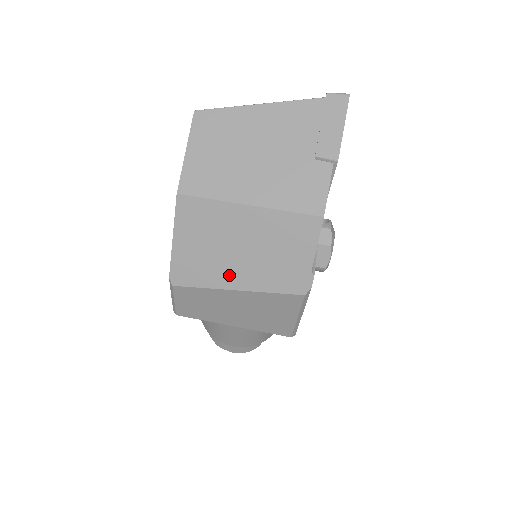
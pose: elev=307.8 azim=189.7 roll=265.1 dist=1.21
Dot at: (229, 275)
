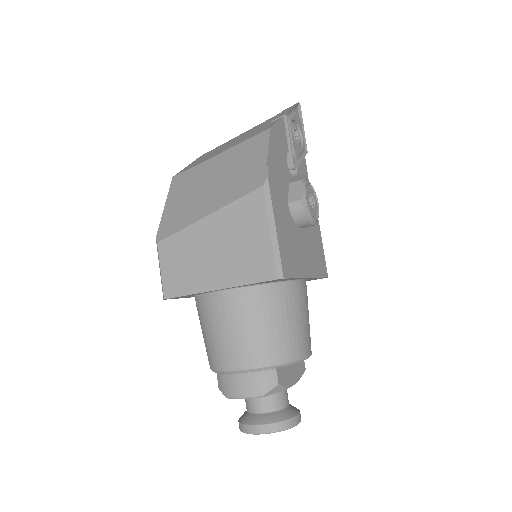
Dot at: (202, 208)
